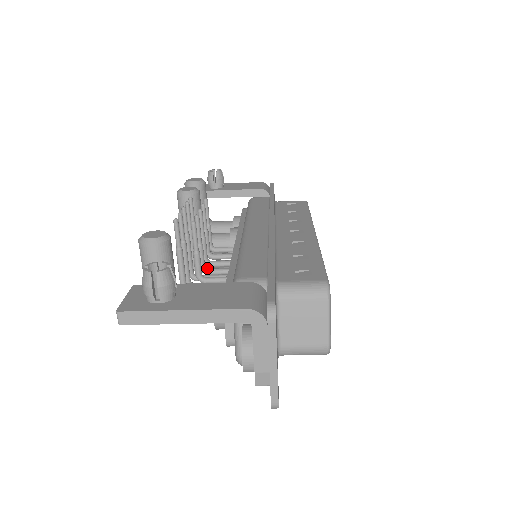
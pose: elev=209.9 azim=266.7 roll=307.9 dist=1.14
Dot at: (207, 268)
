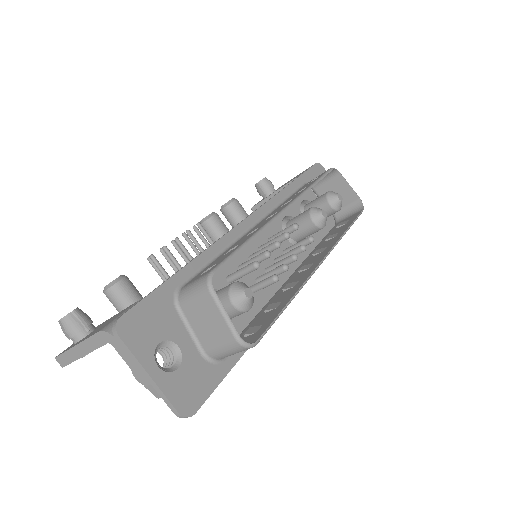
Dot at: occluded
